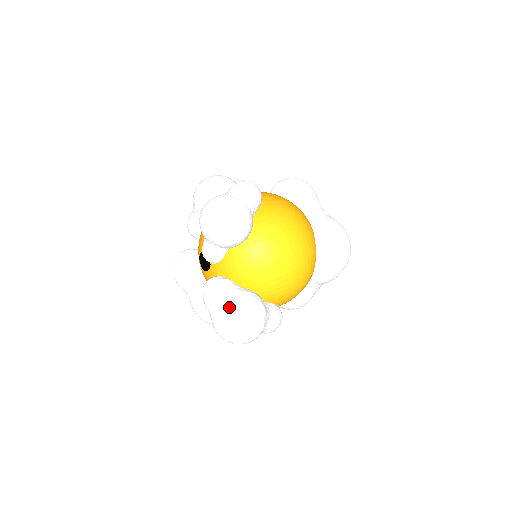
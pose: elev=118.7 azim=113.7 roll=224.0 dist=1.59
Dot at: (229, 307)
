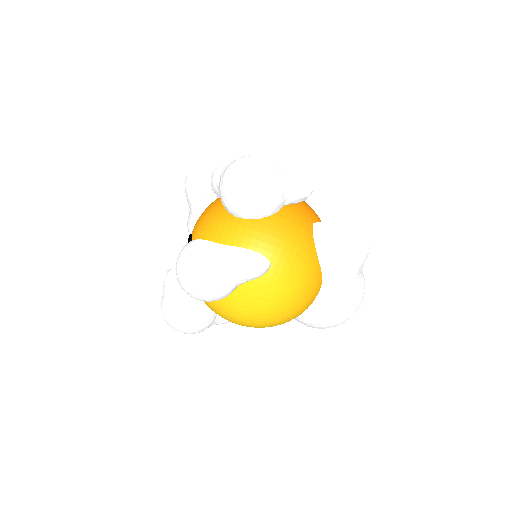
Dot at: (173, 313)
